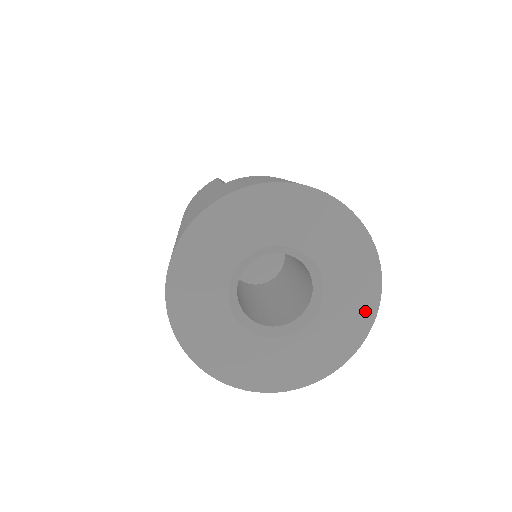
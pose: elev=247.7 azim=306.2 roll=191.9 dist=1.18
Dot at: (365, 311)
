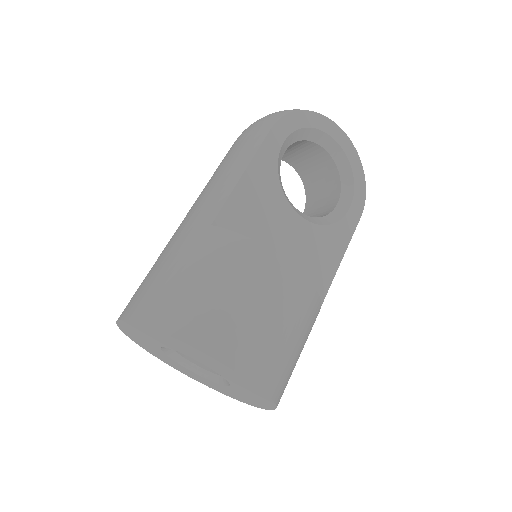
Dot at: (263, 405)
